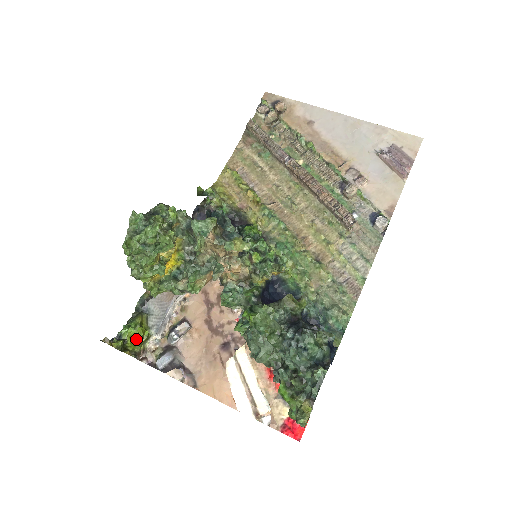
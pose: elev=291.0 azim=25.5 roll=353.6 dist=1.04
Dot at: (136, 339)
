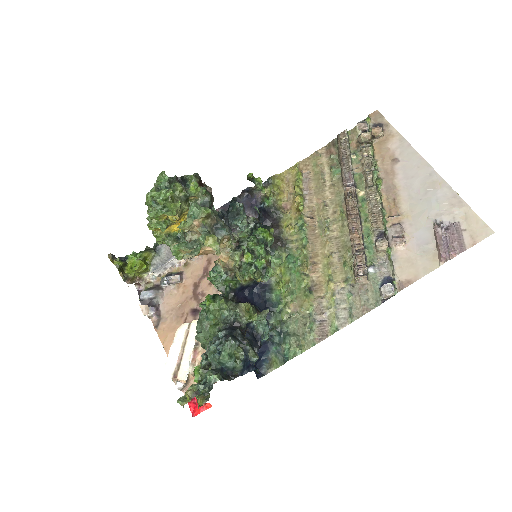
Dot at: occluded
